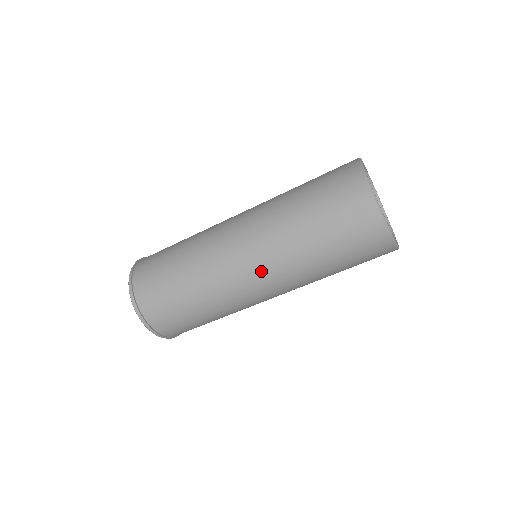
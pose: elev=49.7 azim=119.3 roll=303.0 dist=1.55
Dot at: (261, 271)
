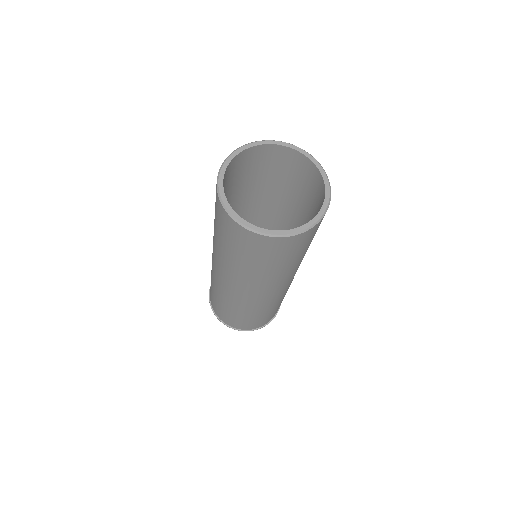
Dot at: (287, 283)
